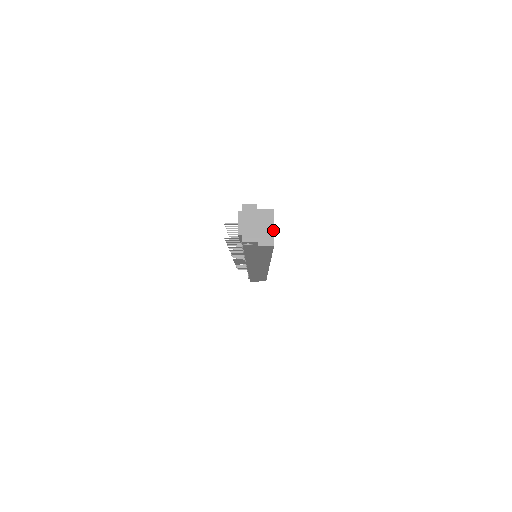
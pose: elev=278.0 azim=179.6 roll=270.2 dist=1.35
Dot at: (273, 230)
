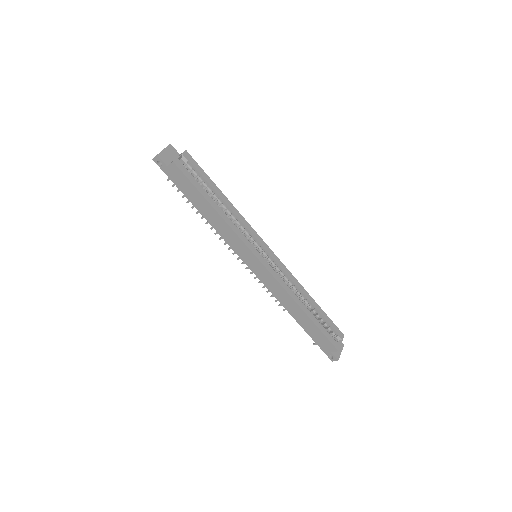
Dot at: (178, 157)
